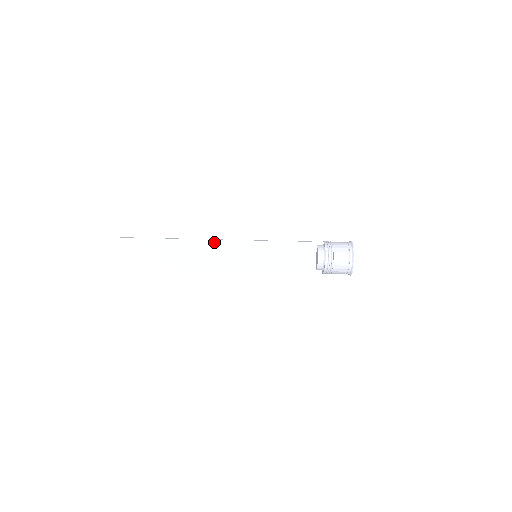
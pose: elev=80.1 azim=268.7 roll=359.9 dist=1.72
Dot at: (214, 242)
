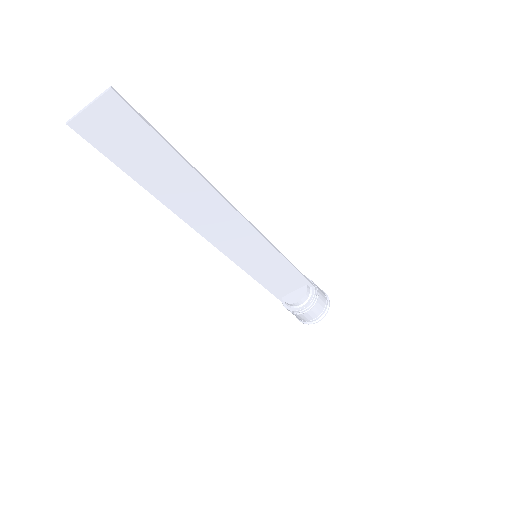
Dot at: (240, 218)
